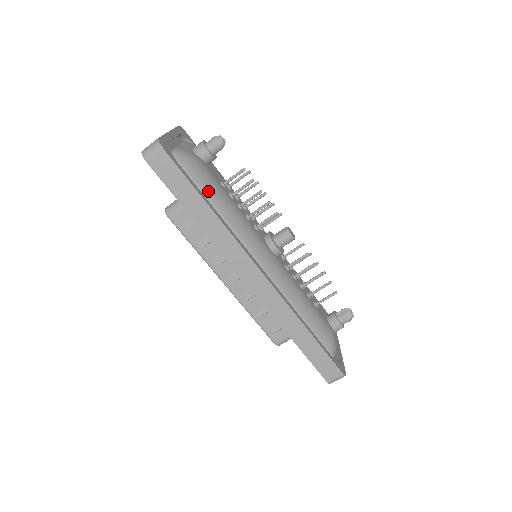
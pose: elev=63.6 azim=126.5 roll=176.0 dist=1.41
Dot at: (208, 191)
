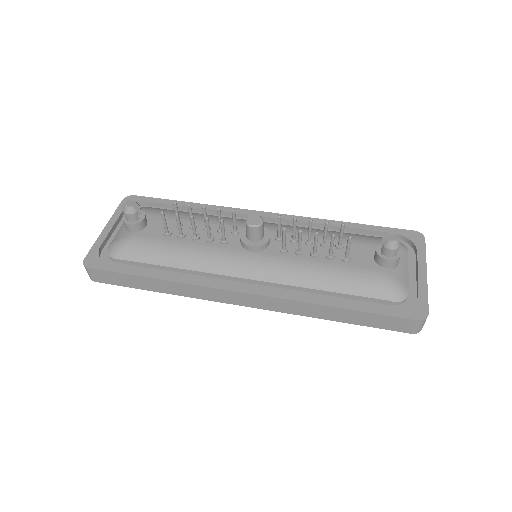
Dot at: (151, 260)
